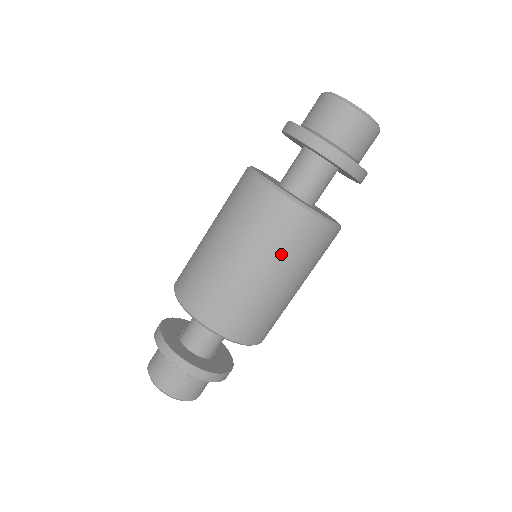
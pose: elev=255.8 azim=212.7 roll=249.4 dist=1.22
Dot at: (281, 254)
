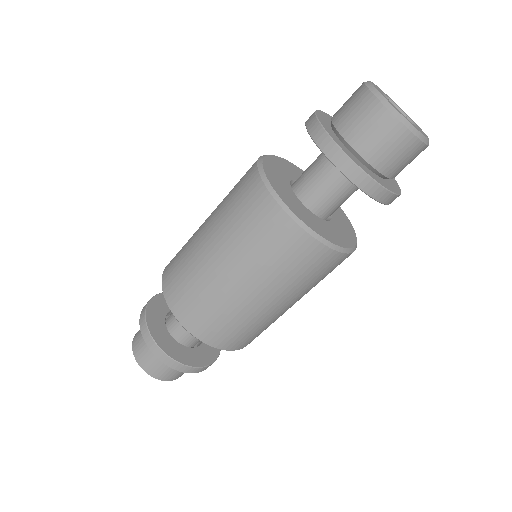
Dot at: (253, 258)
